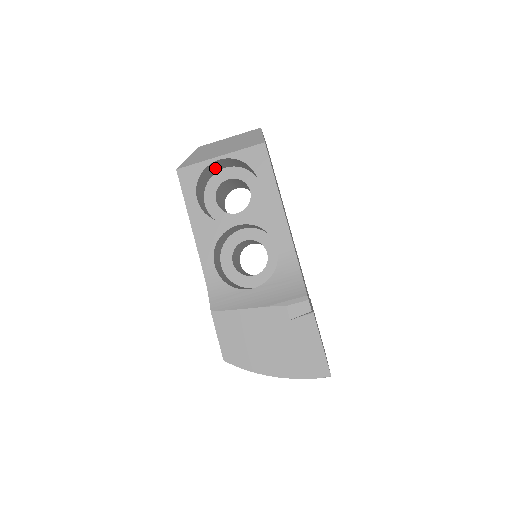
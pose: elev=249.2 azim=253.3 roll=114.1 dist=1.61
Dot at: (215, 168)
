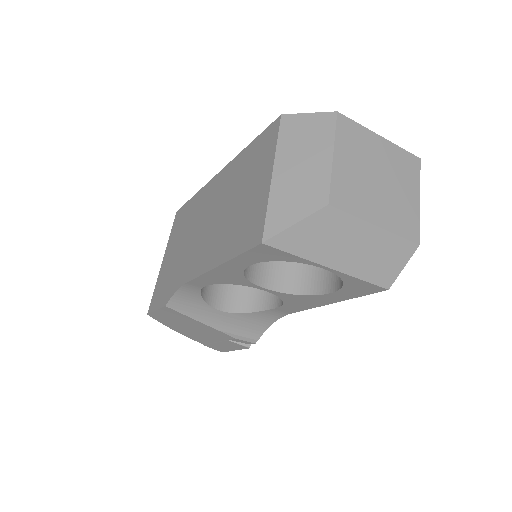
Dot at: occluded
